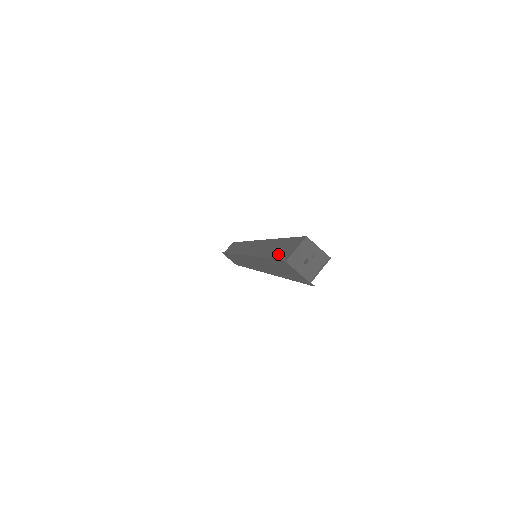
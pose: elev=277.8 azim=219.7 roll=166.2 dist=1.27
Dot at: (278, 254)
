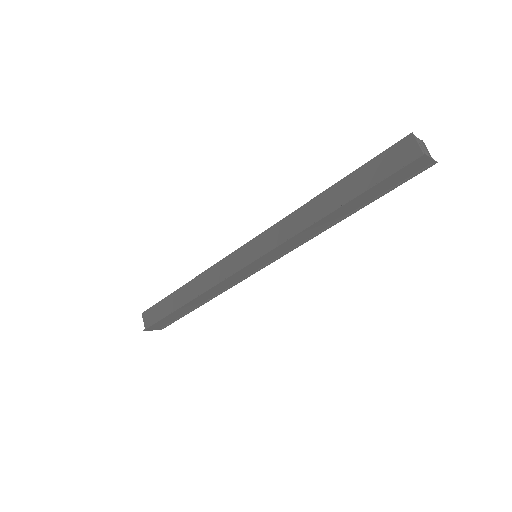
Dot at: (381, 175)
